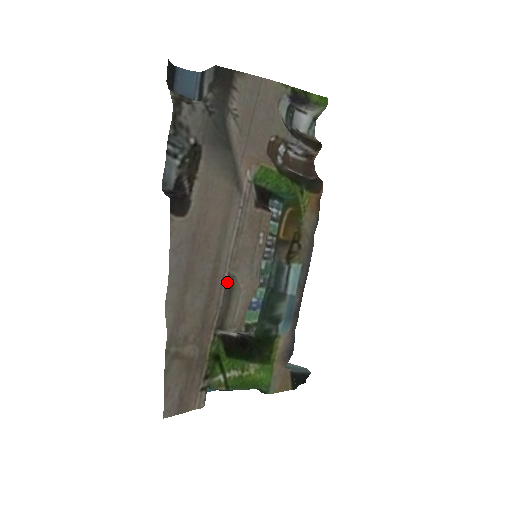
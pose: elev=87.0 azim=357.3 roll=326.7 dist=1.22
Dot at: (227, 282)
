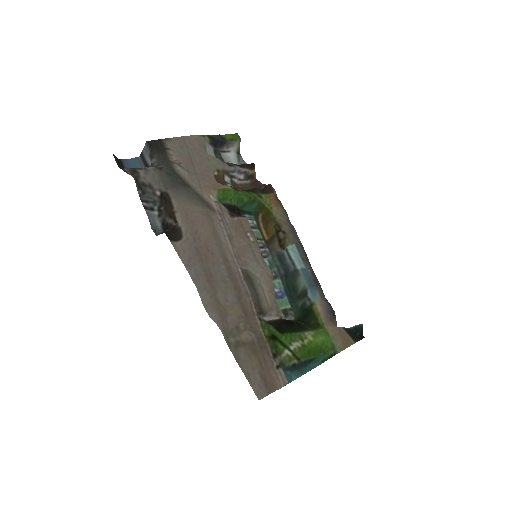
Dot at: (244, 275)
